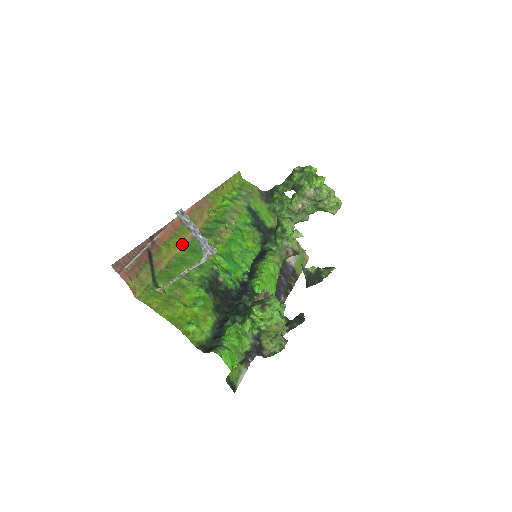
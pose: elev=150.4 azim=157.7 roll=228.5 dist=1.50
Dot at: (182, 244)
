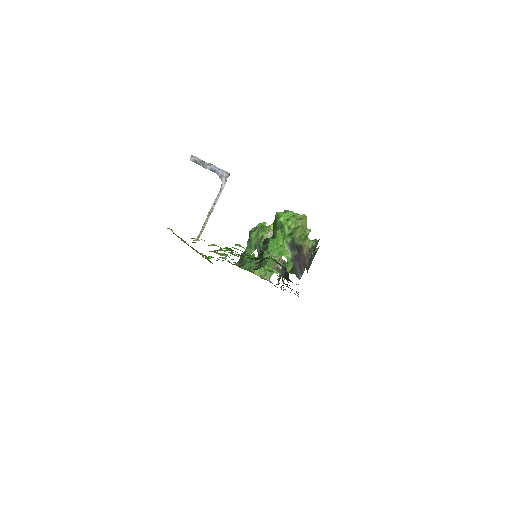
Dot at: occluded
